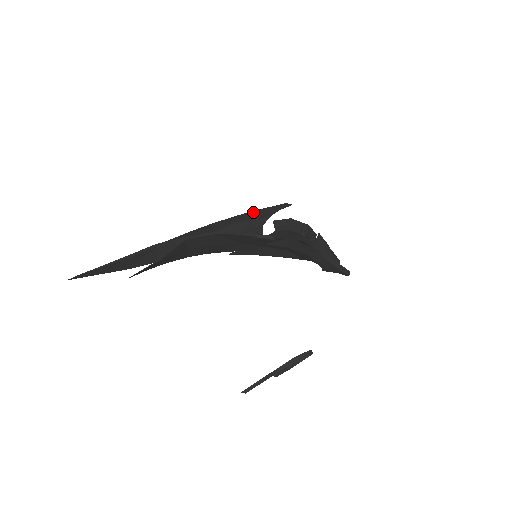
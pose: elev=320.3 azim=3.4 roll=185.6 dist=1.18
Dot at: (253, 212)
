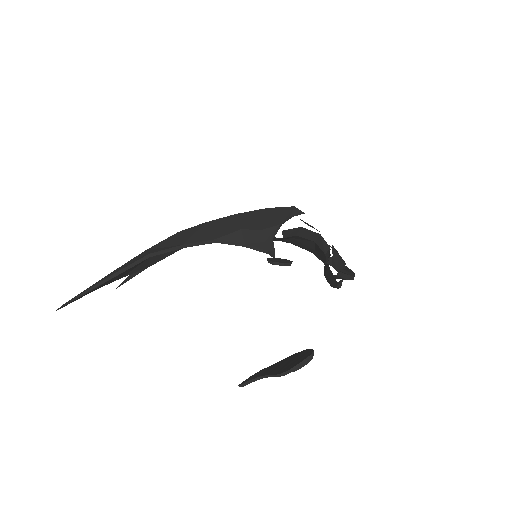
Dot at: (256, 213)
